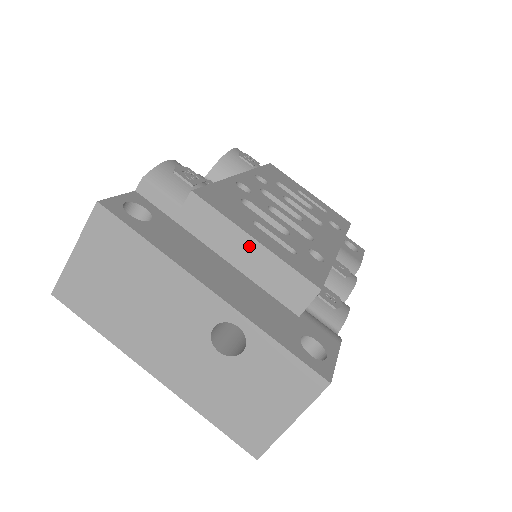
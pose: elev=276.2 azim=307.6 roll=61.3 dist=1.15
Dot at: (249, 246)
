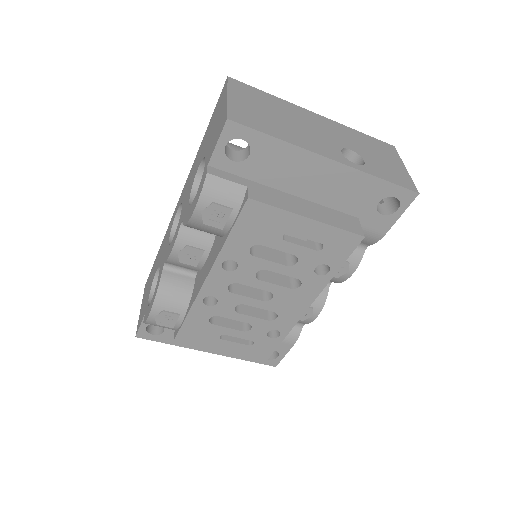
Dot at: occluded
